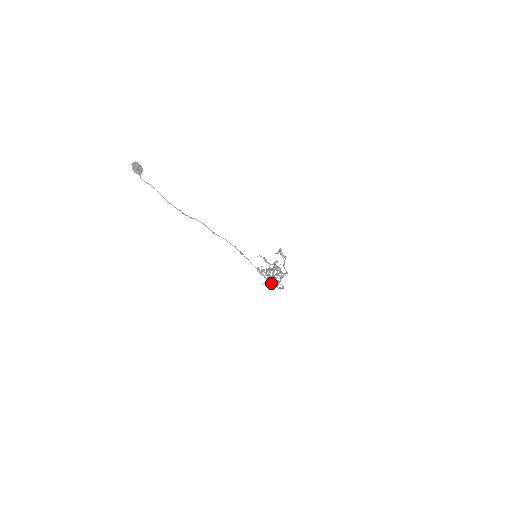
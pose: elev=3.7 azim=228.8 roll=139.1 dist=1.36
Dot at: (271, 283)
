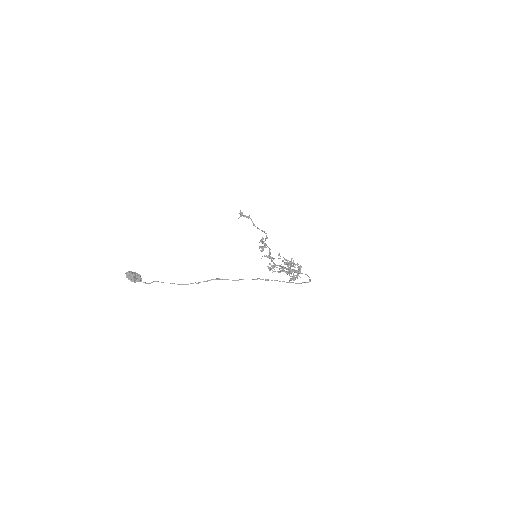
Dot at: occluded
